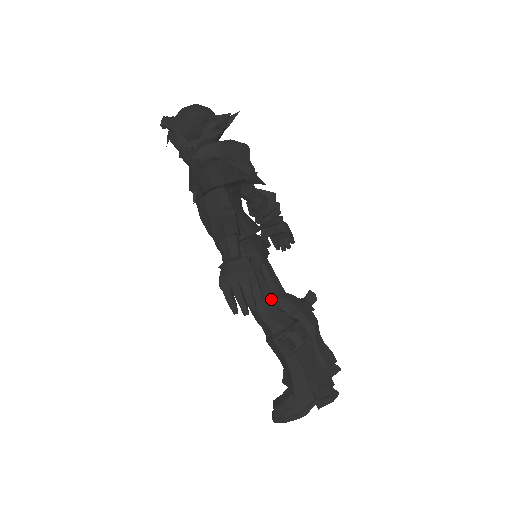
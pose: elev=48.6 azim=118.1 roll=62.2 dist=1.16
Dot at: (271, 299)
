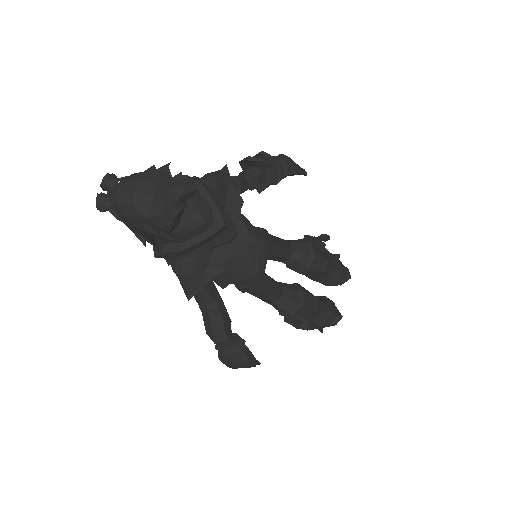
Dot at: (275, 293)
